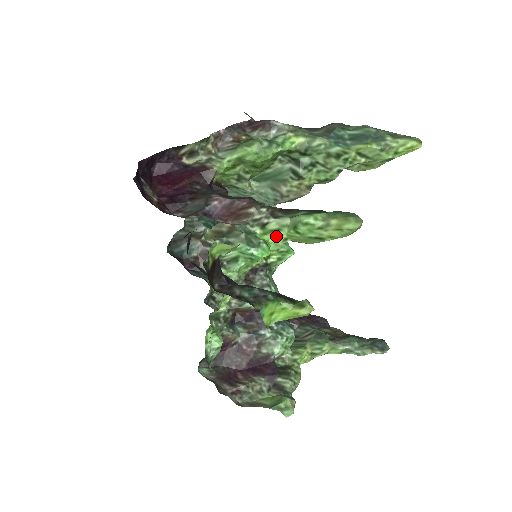
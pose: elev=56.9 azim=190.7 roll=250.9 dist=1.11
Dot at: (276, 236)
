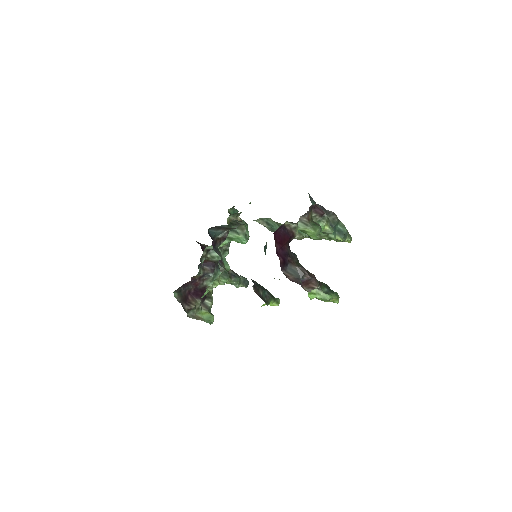
Dot at: (313, 297)
